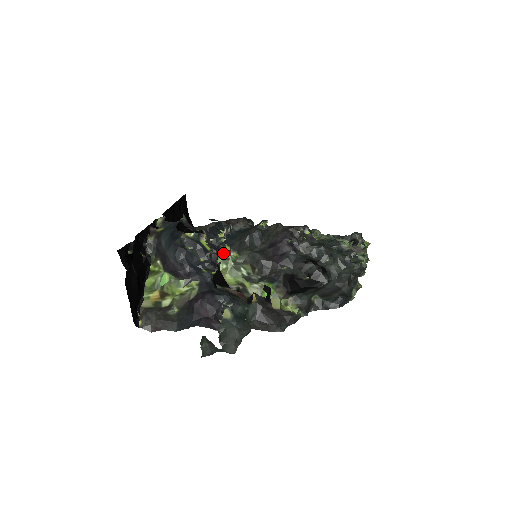
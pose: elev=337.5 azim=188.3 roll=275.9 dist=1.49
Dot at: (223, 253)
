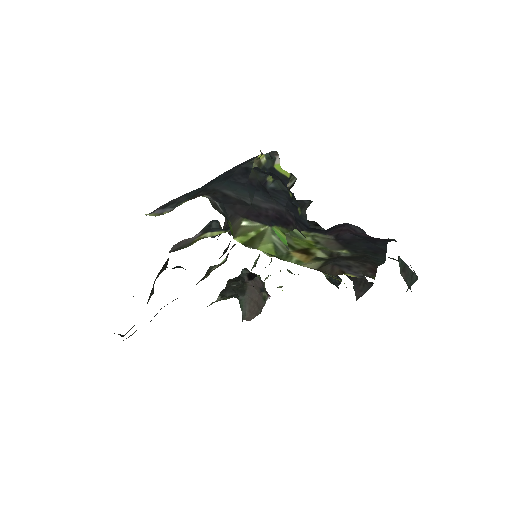
Dot at: occluded
